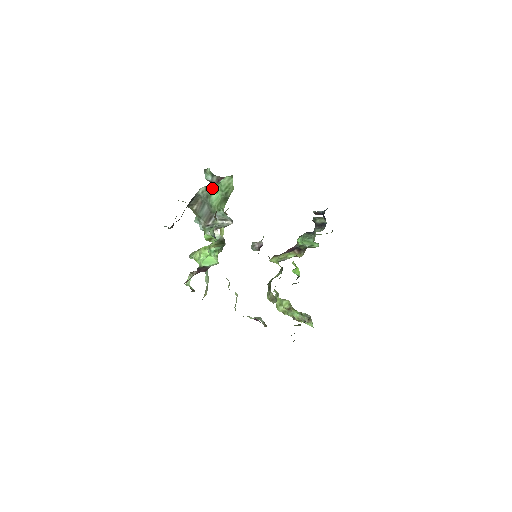
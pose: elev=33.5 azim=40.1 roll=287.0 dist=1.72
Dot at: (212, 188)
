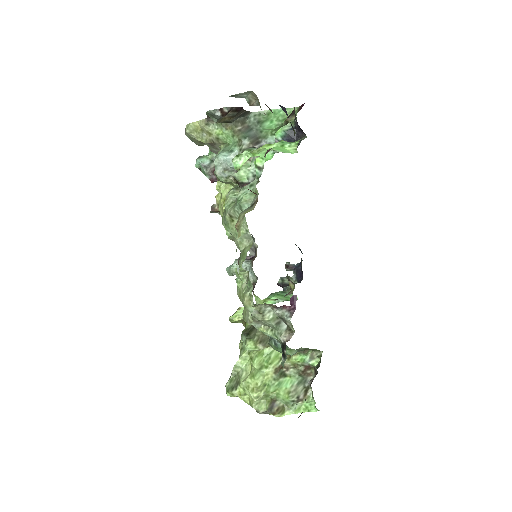
Dot at: (266, 117)
